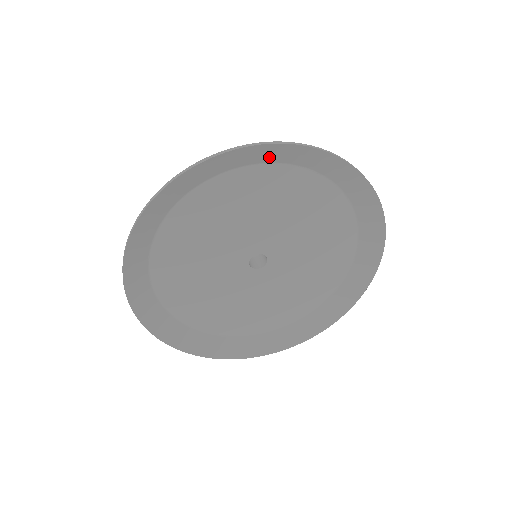
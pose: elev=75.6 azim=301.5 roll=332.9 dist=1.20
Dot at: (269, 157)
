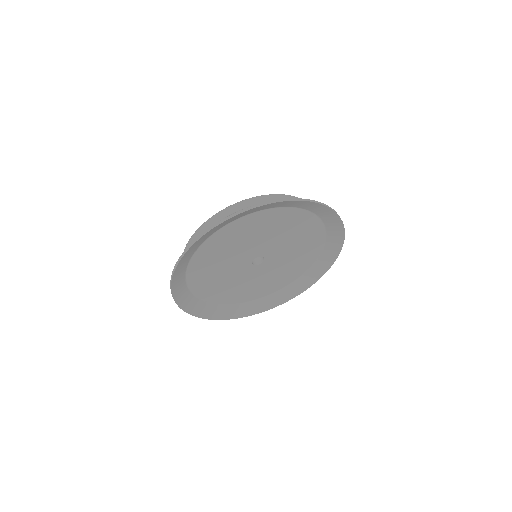
Dot at: (296, 205)
